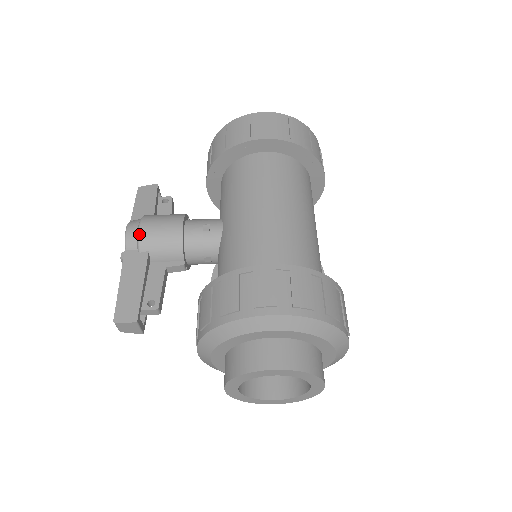
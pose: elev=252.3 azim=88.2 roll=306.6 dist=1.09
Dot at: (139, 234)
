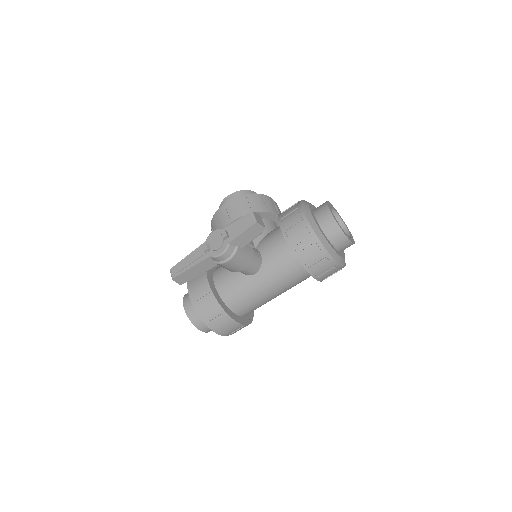
Dot at: (223, 264)
